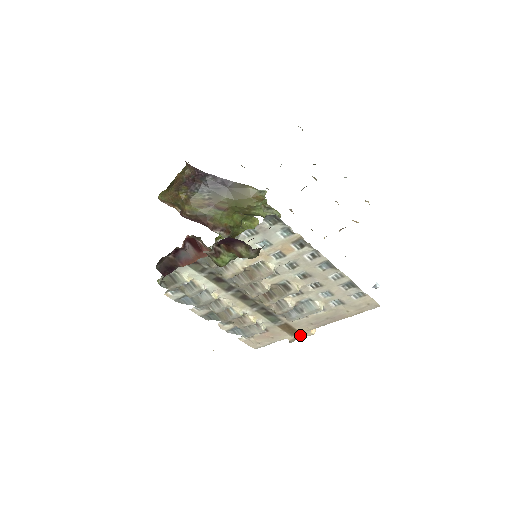
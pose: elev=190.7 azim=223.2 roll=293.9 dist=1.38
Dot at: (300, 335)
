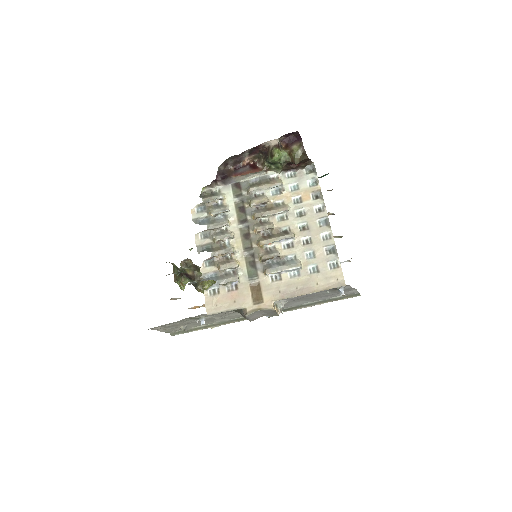
Dot at: (261, 306)
